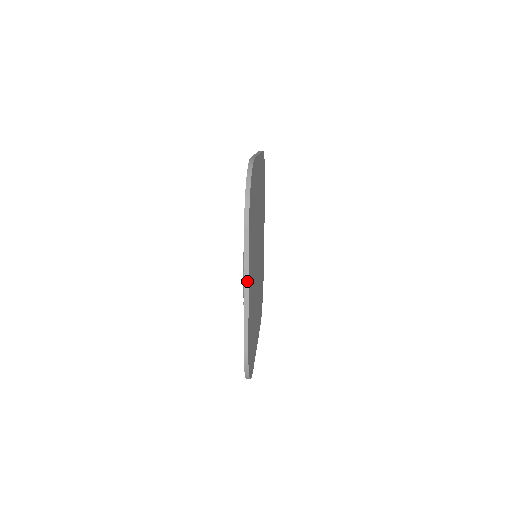
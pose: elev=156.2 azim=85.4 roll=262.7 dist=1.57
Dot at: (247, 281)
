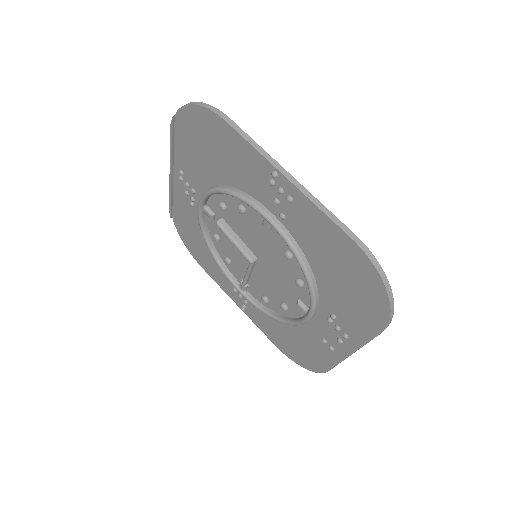
Dot at: (358, 349)
